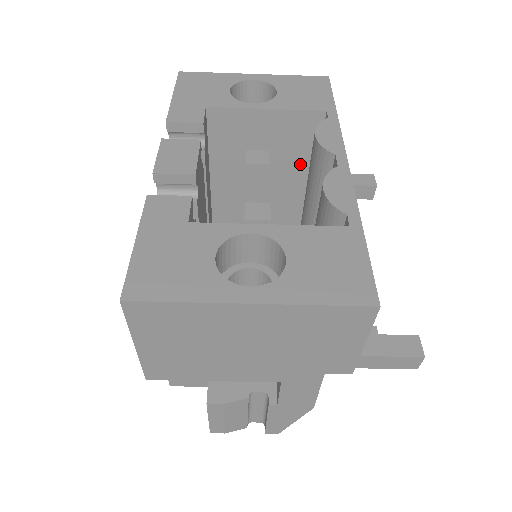
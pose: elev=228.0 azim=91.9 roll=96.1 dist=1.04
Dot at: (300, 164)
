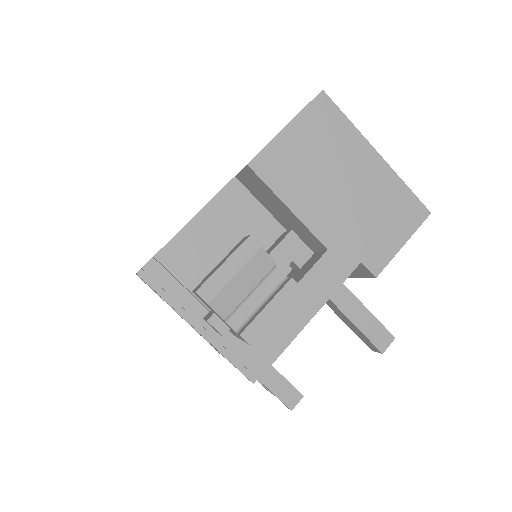
Dot at: occluded
